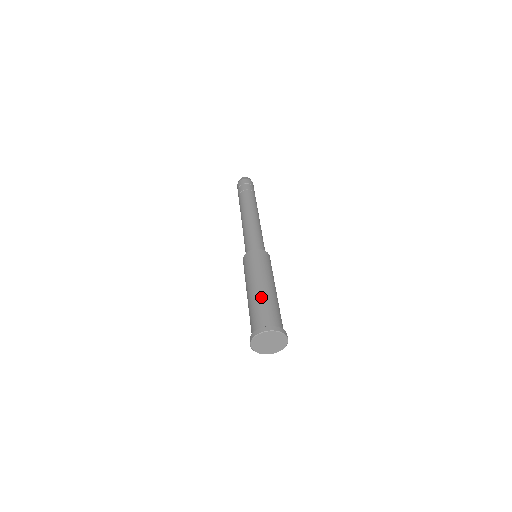
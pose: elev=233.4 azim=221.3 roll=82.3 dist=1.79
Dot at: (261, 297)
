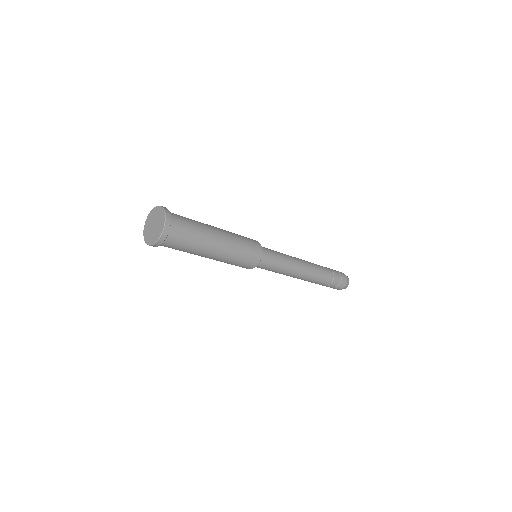
Dot at: occluded
